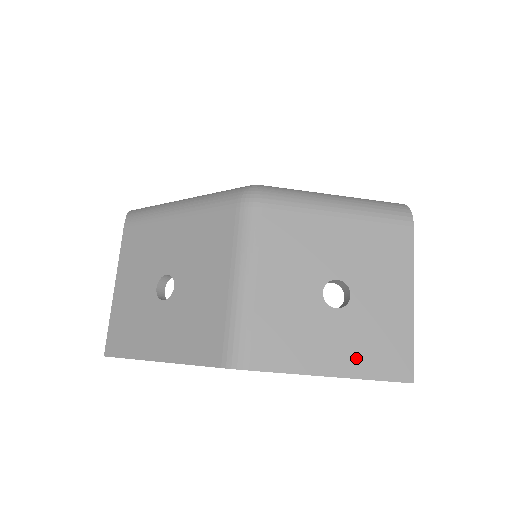
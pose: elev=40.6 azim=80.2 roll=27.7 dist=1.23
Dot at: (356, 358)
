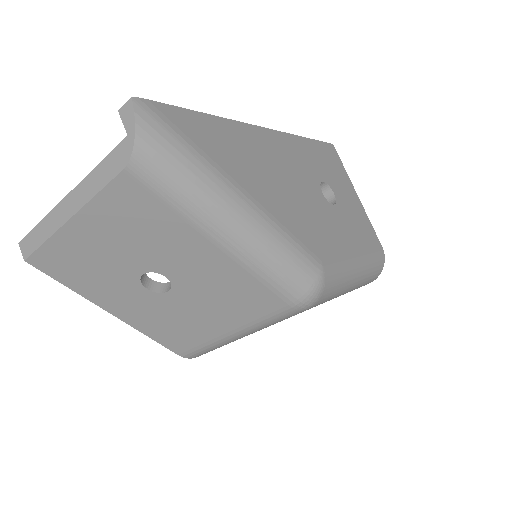
Dot at: occluded
